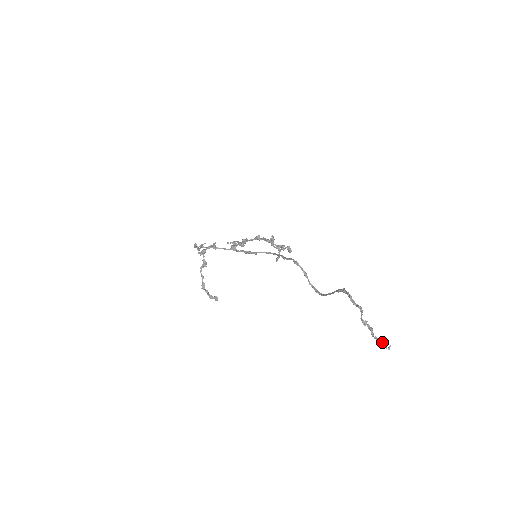
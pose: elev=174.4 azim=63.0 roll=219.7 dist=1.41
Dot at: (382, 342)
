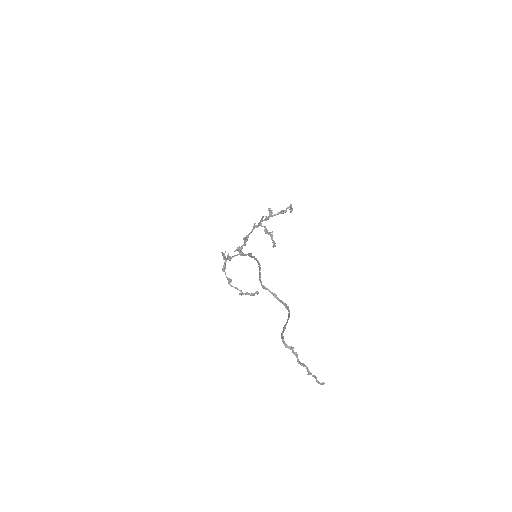
Dot at: (316, 381)
